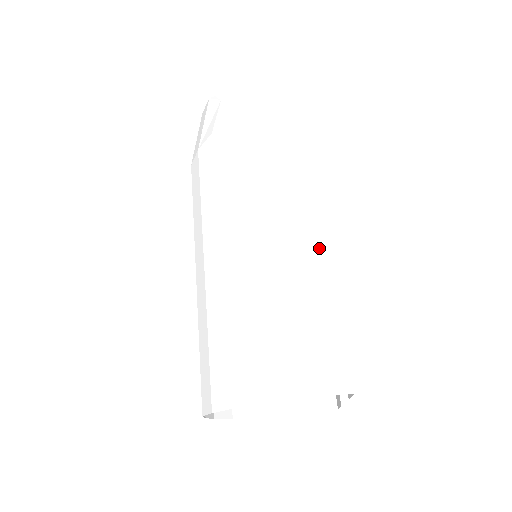
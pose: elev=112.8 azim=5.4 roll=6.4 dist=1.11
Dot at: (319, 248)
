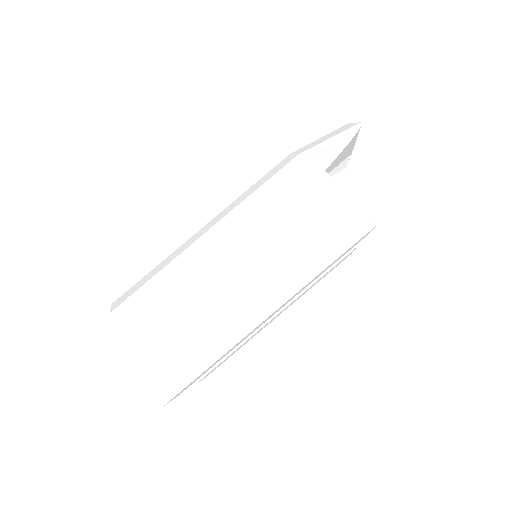
Dot at: (248, 321)
